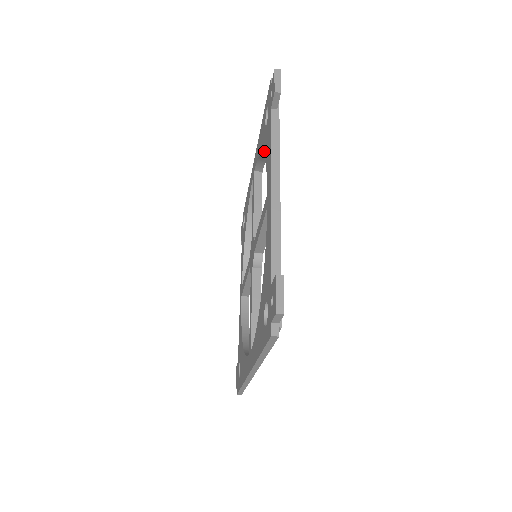
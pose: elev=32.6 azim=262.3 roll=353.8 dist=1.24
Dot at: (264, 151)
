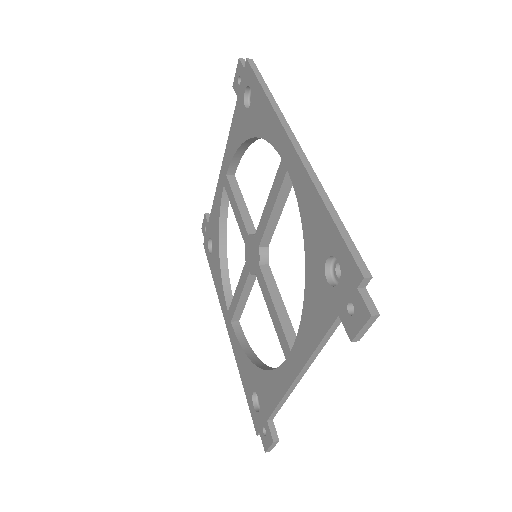
Dot at: (308, 284)
